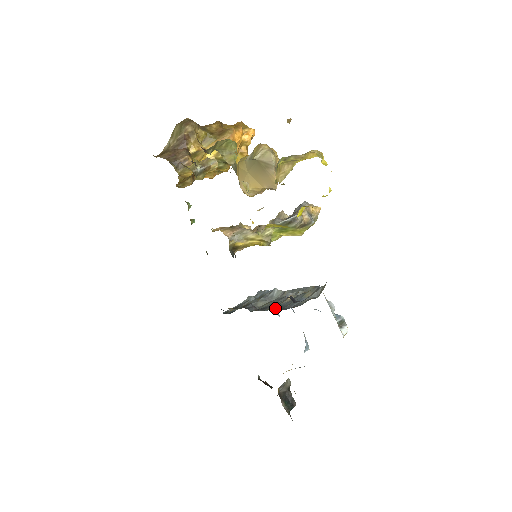
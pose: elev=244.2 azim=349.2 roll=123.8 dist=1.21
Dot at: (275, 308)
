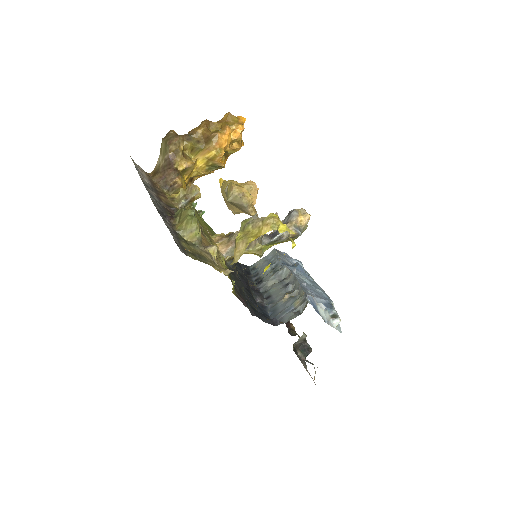
Dot at: (272, 308)
